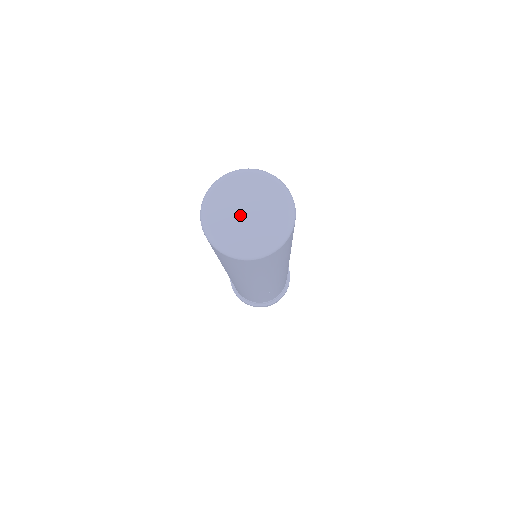
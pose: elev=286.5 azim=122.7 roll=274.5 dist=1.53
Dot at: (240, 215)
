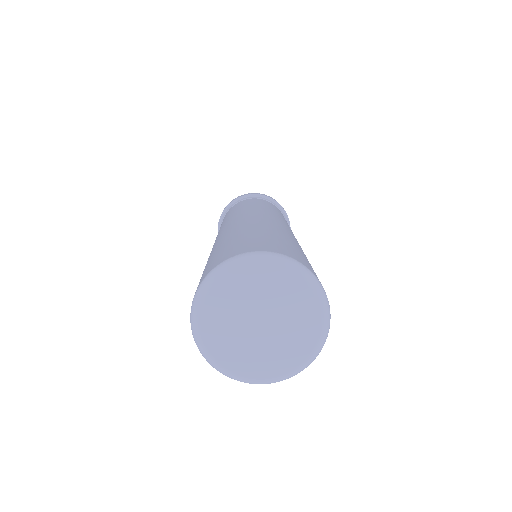
Dot at: (254, 333)
